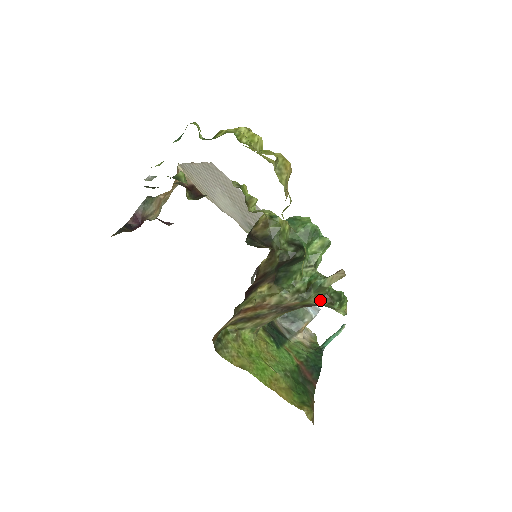
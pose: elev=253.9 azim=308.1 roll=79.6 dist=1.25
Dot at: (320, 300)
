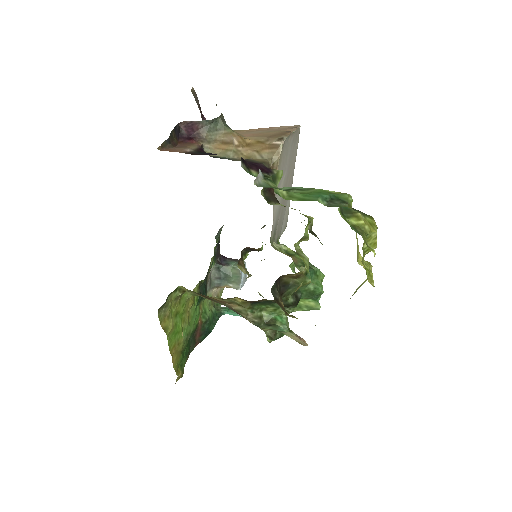
Dot at: (267, 330)
